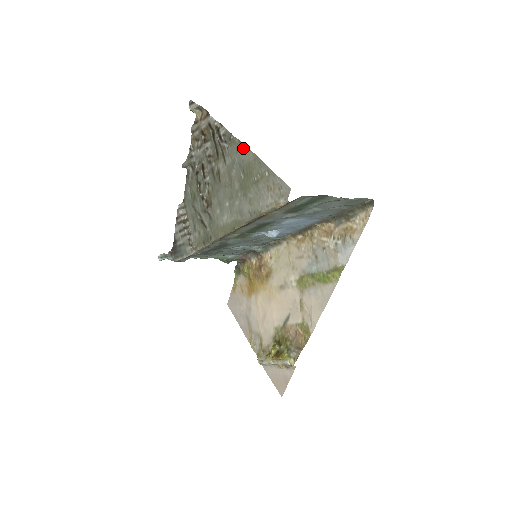
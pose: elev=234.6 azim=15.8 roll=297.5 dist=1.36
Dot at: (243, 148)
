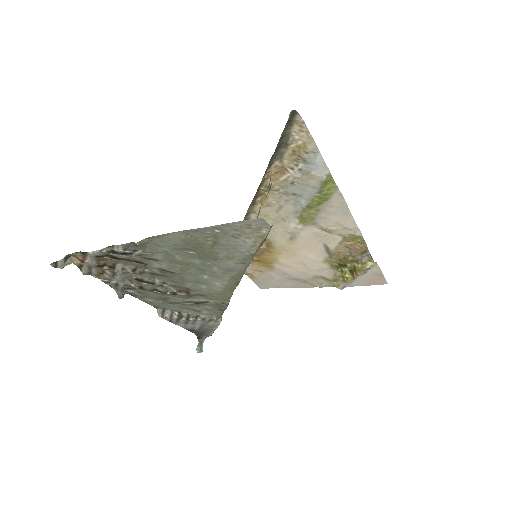
Dot at: (161, 238)
